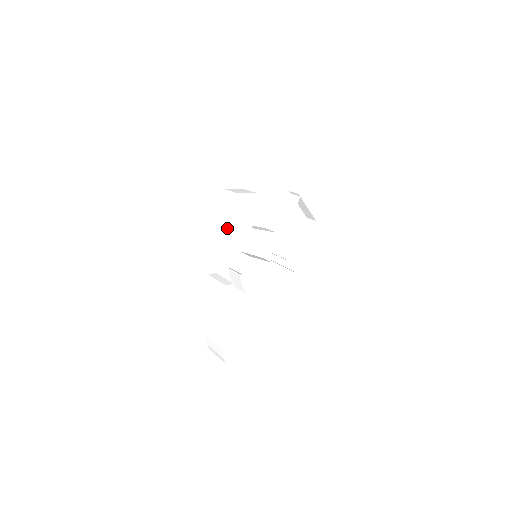
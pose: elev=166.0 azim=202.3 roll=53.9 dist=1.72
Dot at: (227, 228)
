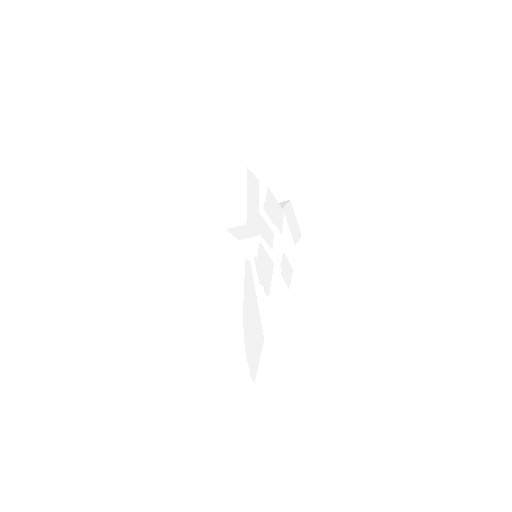
Dot at: (239, 203)
